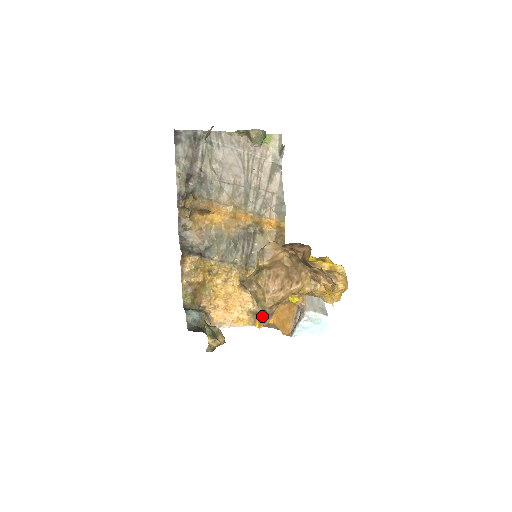
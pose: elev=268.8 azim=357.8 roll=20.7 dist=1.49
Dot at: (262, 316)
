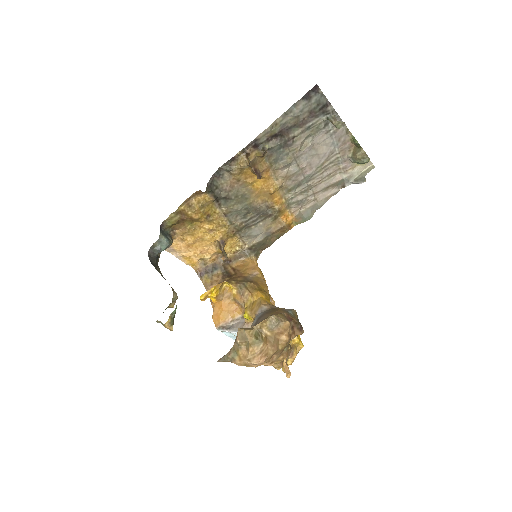
Dot at: (225, 359)
